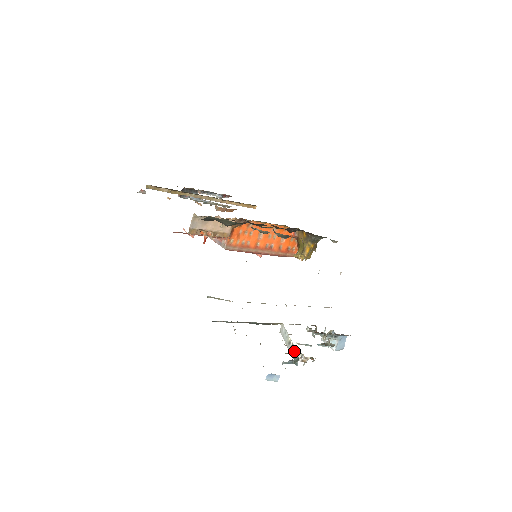
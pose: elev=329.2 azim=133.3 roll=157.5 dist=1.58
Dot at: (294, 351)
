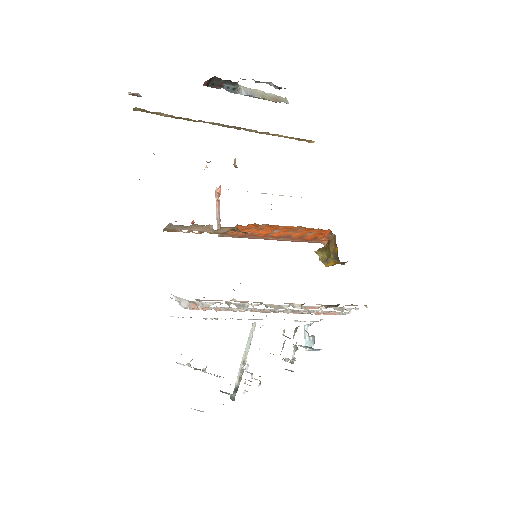
Dot at: (238, 383)
